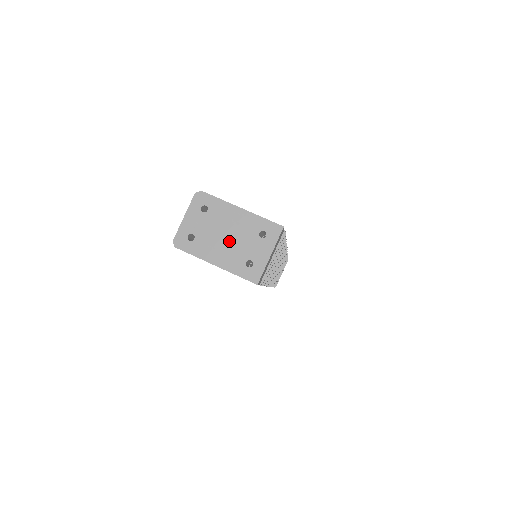
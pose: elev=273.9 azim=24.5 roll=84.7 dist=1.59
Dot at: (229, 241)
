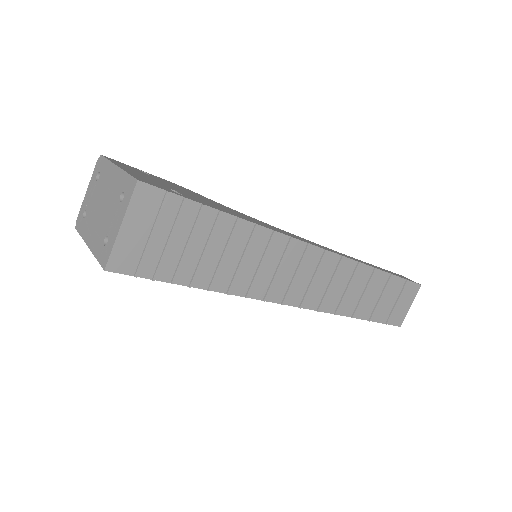
Dot at: (101, 212)
